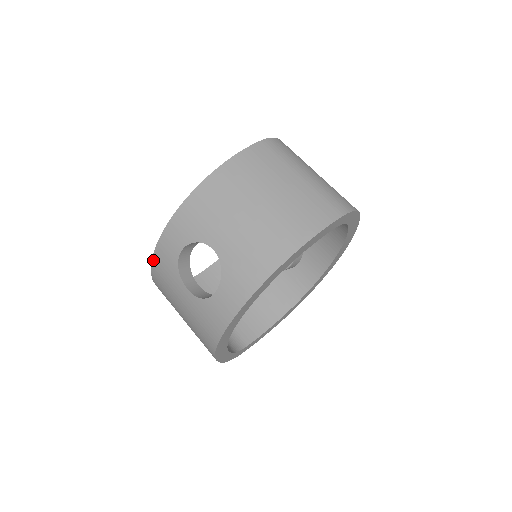
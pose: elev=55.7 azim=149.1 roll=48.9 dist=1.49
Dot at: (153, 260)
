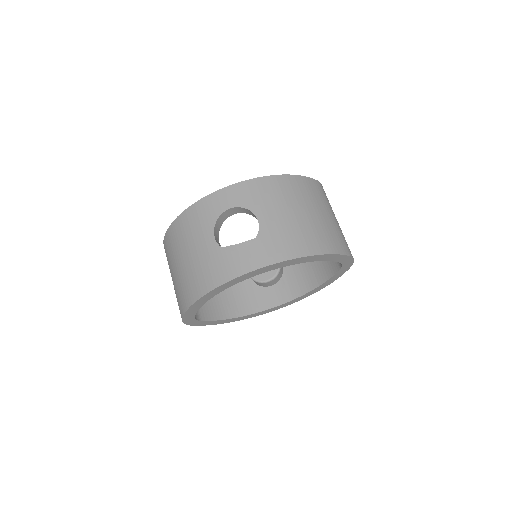
Dot at: (194, 205)
